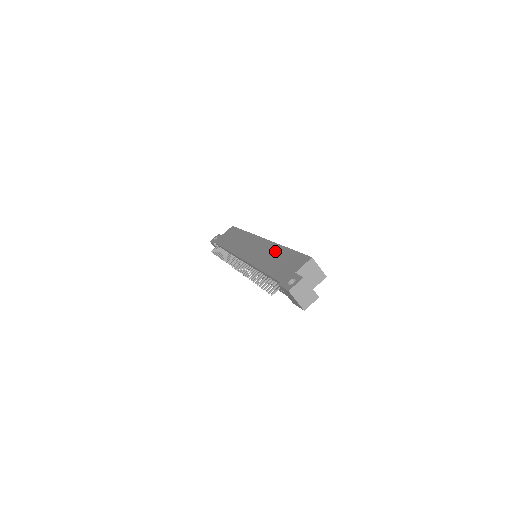
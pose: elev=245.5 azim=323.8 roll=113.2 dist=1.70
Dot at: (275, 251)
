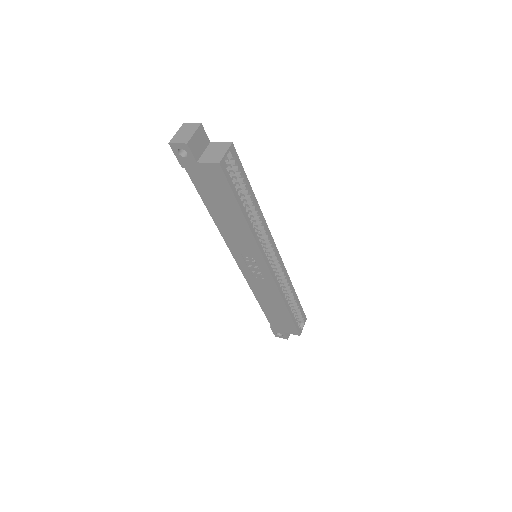
Dot at: occluded
